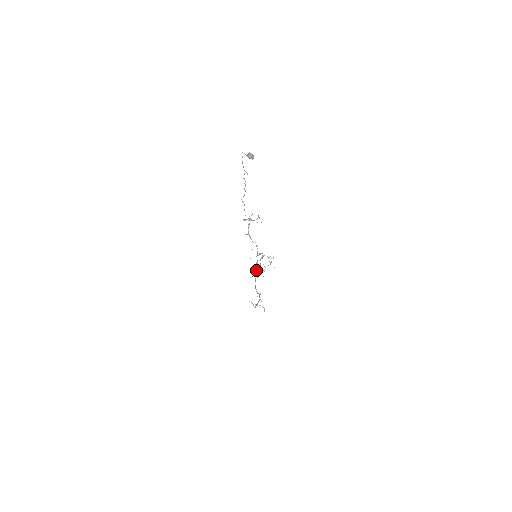
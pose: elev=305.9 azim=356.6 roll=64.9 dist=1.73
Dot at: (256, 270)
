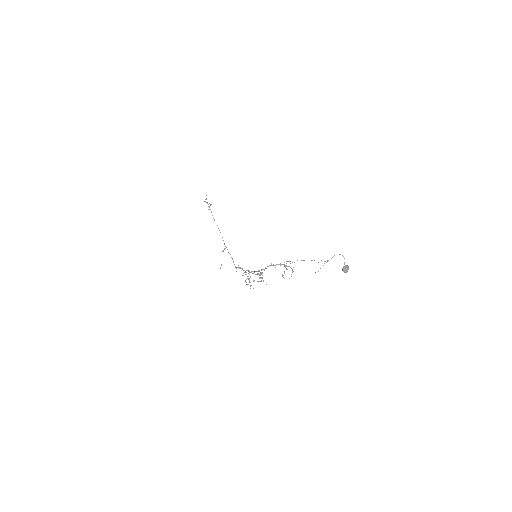
Dot at: occluded
